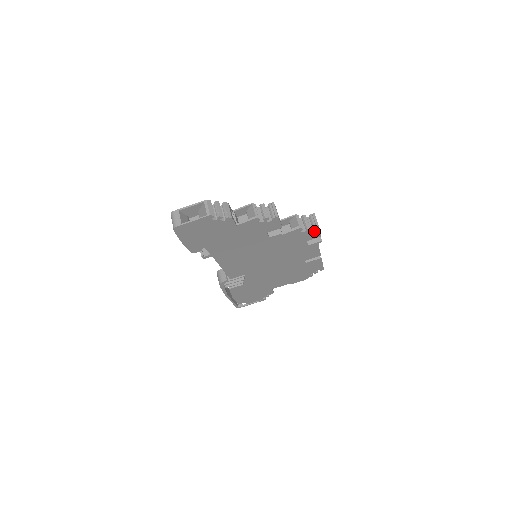
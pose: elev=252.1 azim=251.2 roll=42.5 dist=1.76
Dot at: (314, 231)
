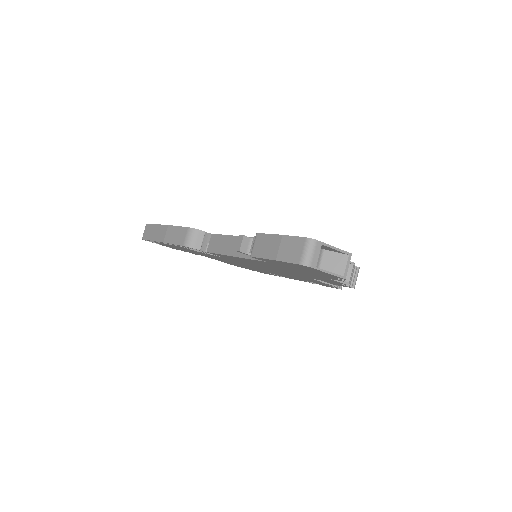
Dot at: (332, 287)
